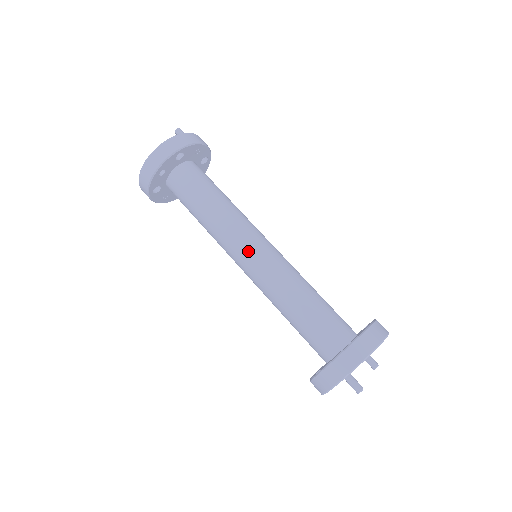
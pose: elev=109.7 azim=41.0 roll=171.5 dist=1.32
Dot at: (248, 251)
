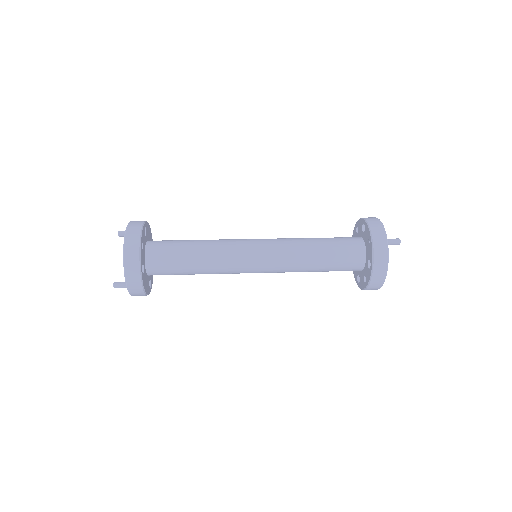
Dot at: (253, 245)
